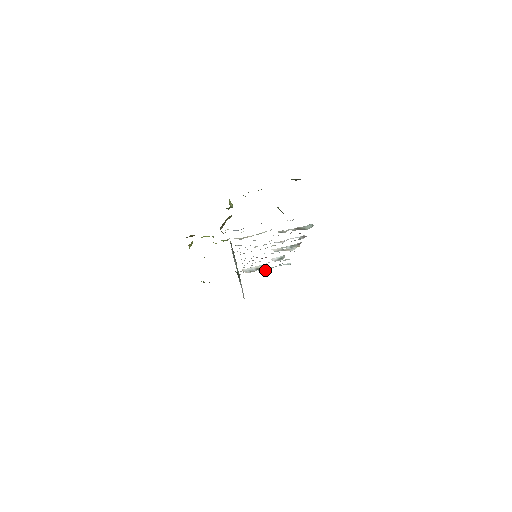
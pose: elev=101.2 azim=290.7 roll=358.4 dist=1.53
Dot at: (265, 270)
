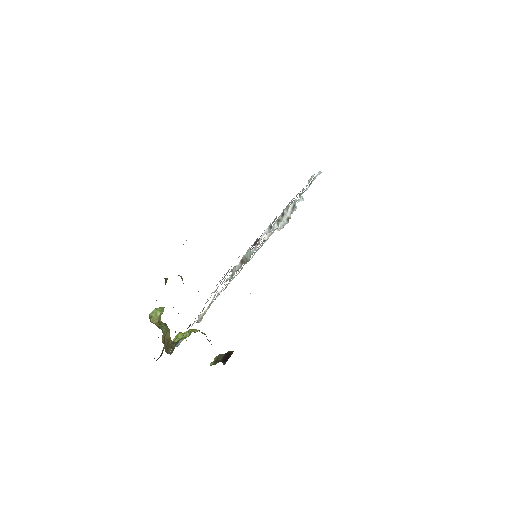
Dot at: (303, 198)
